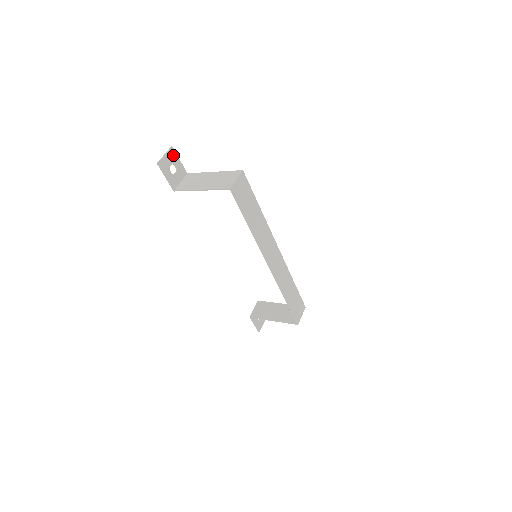
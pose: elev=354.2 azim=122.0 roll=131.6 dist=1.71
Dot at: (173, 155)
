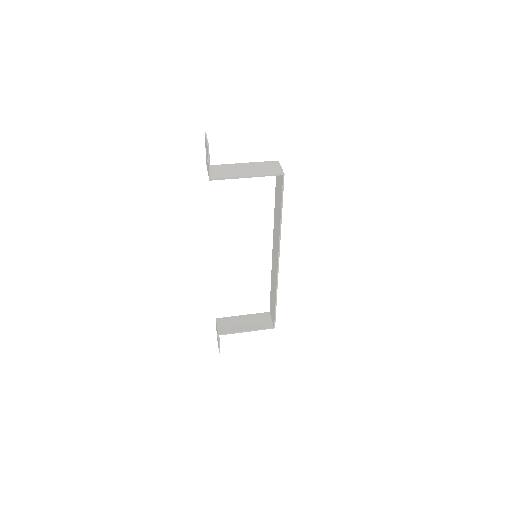
Dot at: occluded
